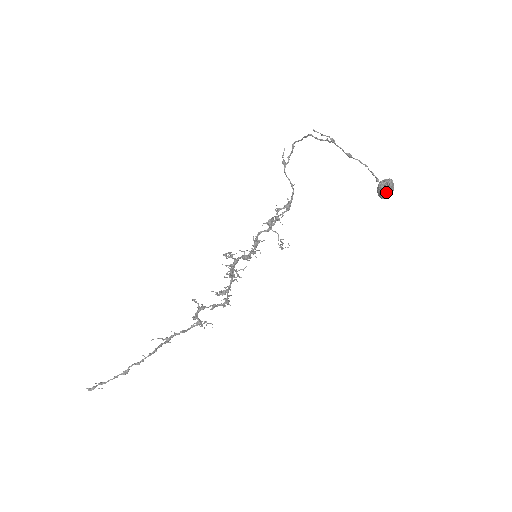
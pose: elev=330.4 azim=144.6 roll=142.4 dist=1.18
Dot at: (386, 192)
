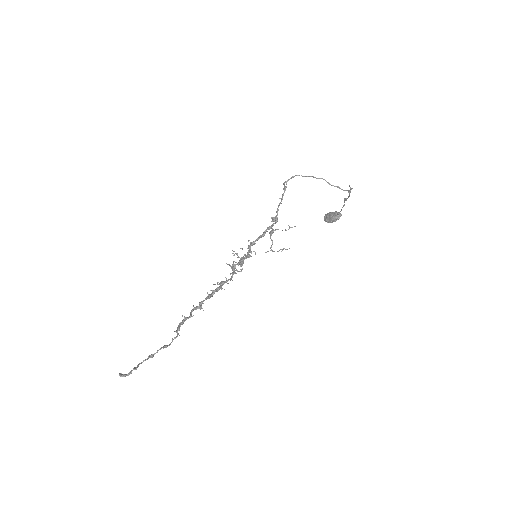
Dot at: (336, 220)
